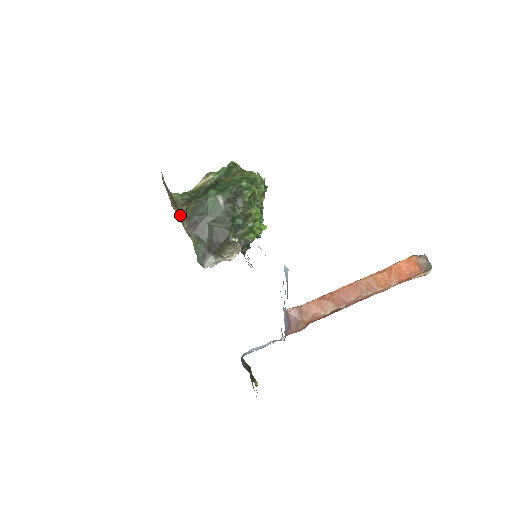
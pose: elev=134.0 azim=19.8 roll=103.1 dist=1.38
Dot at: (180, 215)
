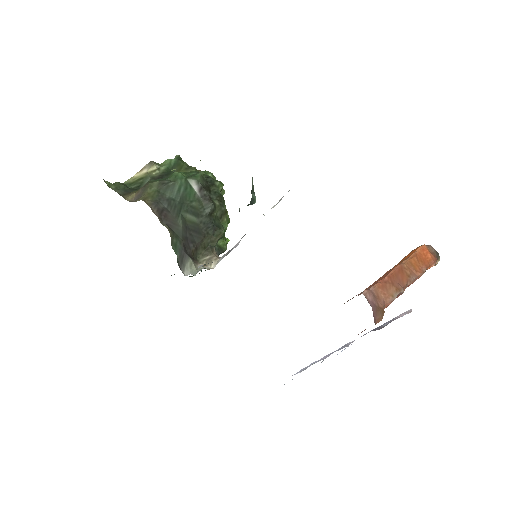
Dot at: occluded
